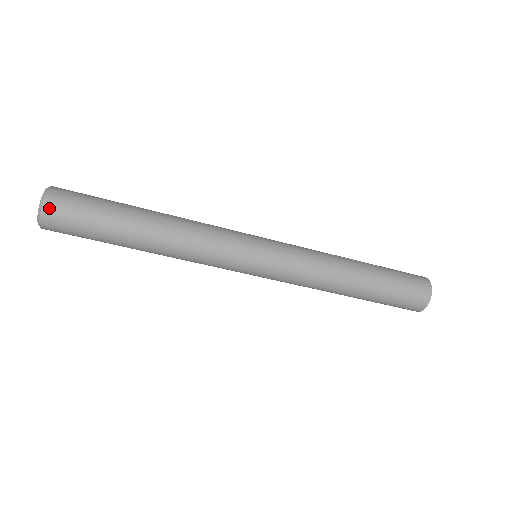
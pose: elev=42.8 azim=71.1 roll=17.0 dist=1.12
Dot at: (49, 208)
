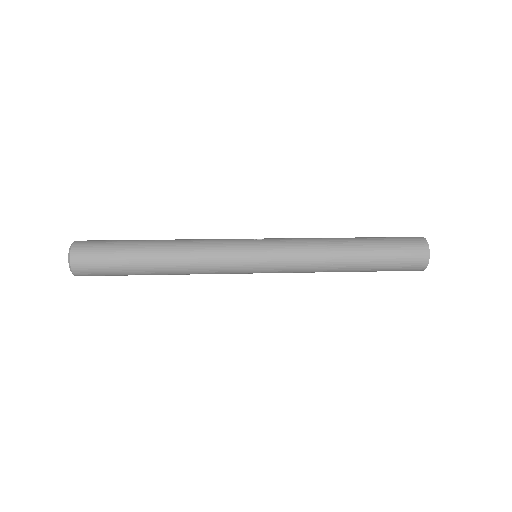
Dot at: (77, 268)
